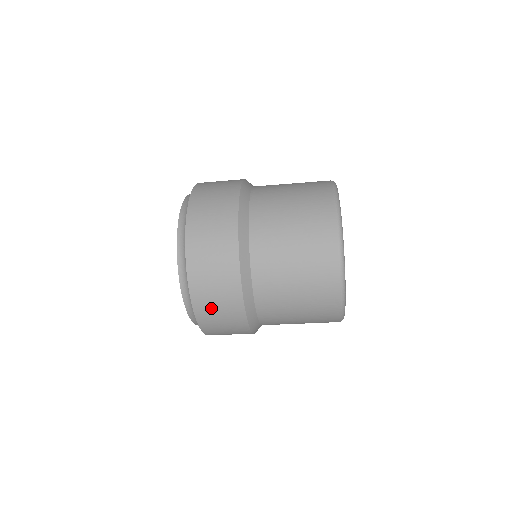
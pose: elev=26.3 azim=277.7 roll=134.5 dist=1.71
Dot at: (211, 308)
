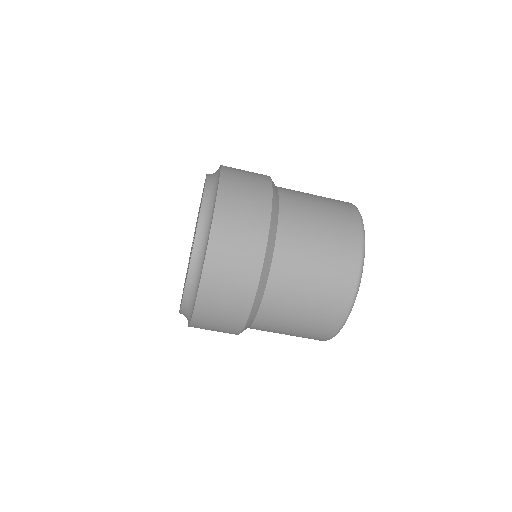
Dot at: (212, 317)
